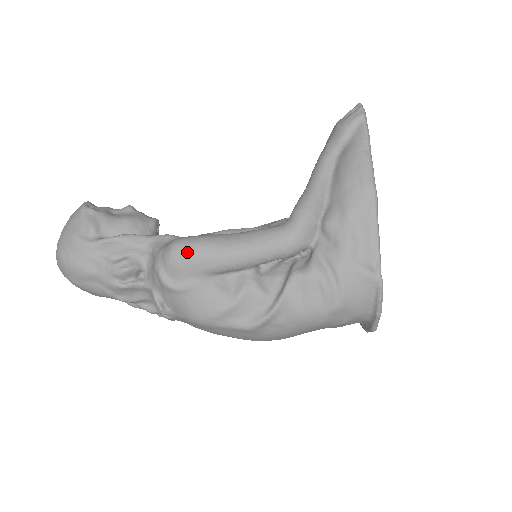
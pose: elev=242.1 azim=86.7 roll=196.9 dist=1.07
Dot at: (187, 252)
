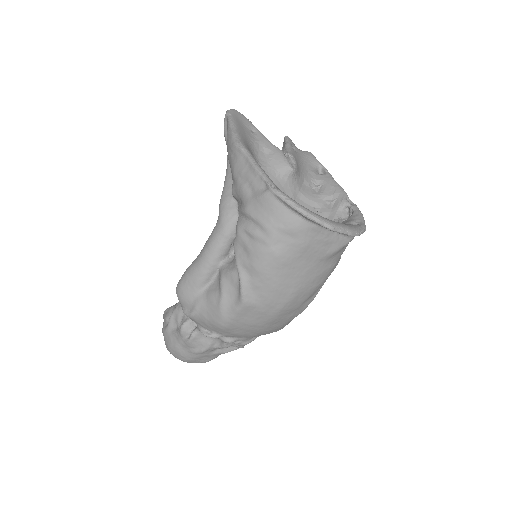
Dot at: (180, 286)
